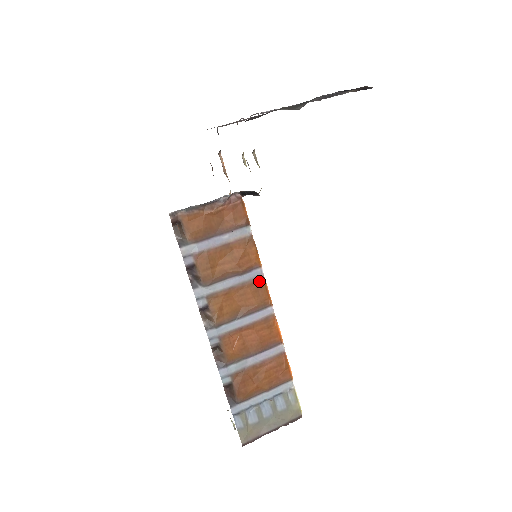
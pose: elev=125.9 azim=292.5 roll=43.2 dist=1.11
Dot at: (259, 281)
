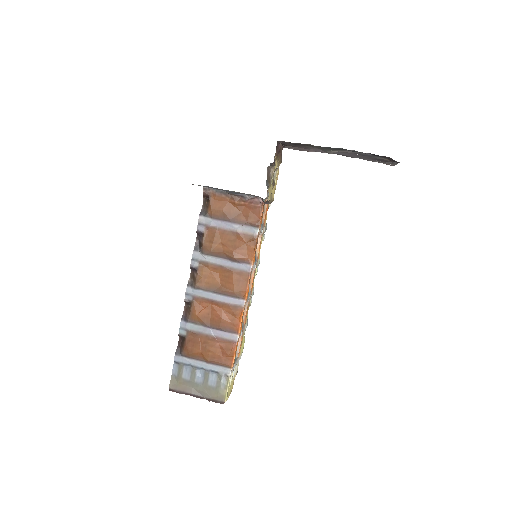
Dot at: (244, 274)
